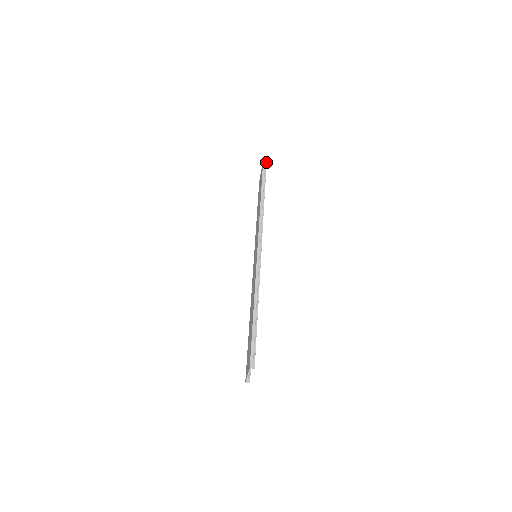
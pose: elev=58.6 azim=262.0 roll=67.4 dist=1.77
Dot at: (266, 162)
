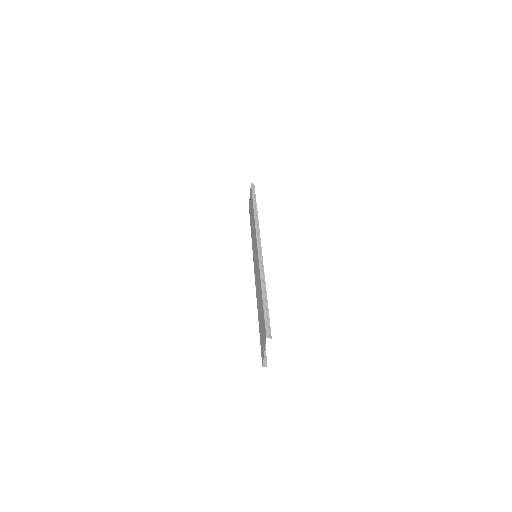
Dot at: occluded
